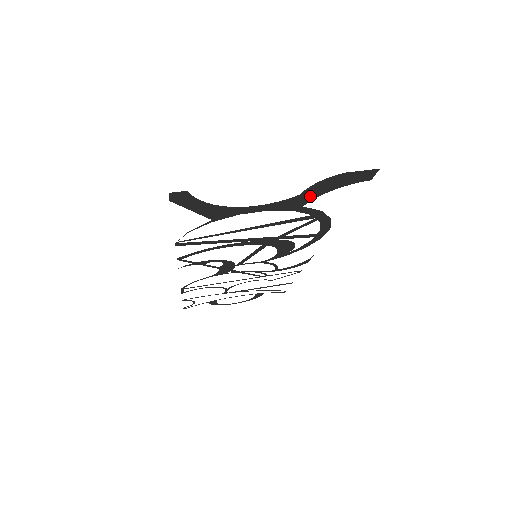
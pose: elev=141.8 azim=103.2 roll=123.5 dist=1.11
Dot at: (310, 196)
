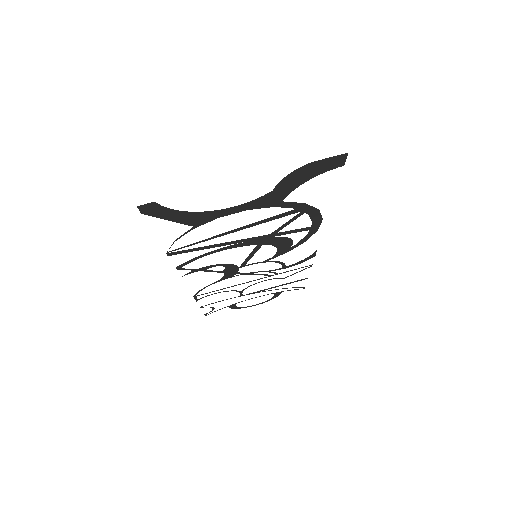
Dot at: (285, 190)
